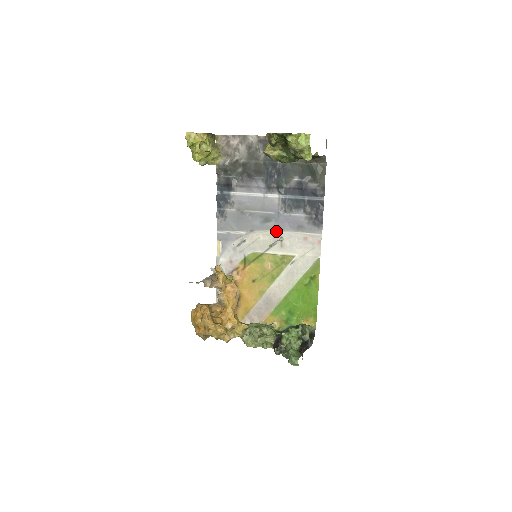
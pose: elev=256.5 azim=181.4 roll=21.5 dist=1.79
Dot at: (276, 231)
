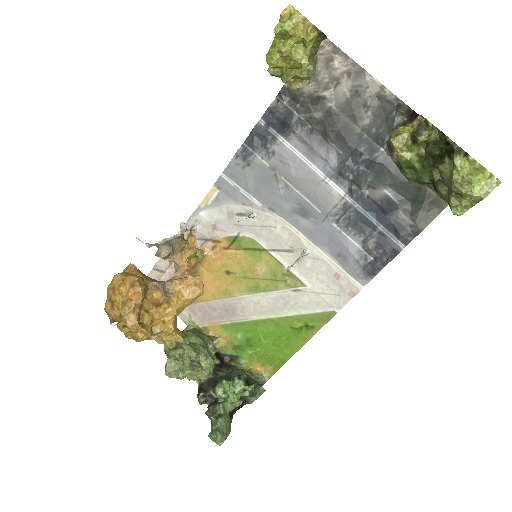
Dot at: (305, 236)
